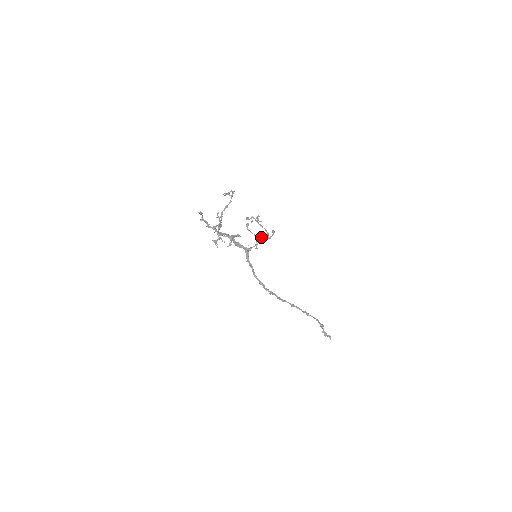
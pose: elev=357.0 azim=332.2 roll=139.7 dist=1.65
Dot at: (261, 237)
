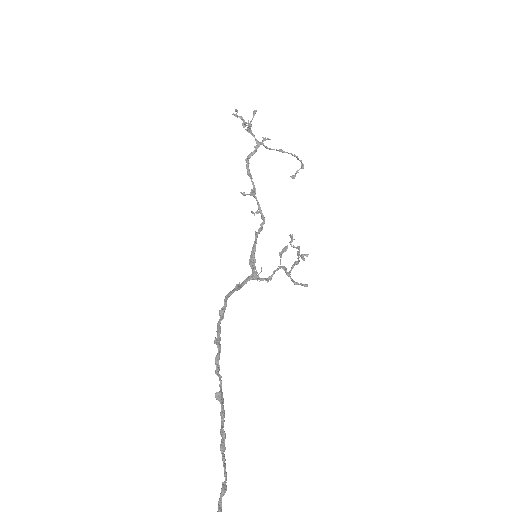
Dot at: (285, 270)
